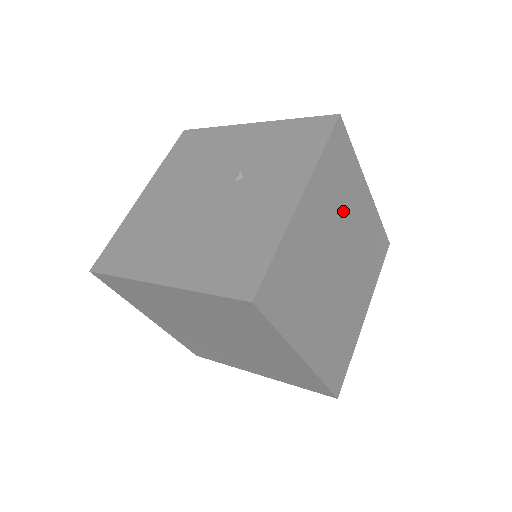
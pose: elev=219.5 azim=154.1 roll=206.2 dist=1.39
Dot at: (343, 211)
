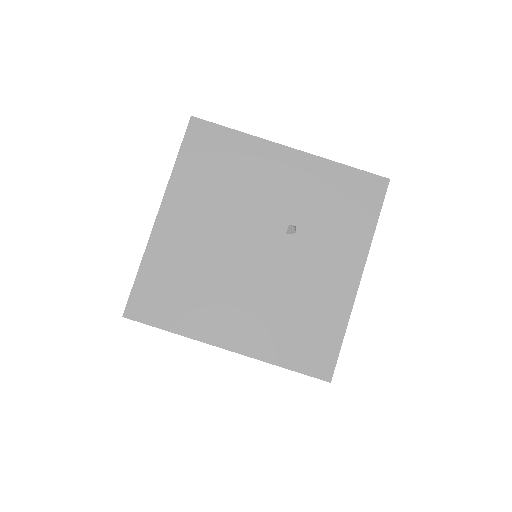
Dot at: occluded
